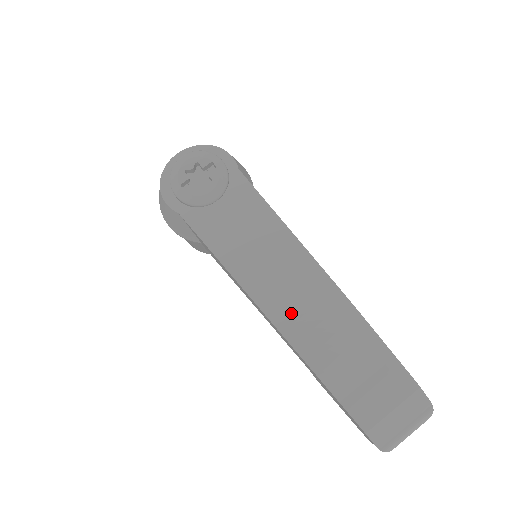
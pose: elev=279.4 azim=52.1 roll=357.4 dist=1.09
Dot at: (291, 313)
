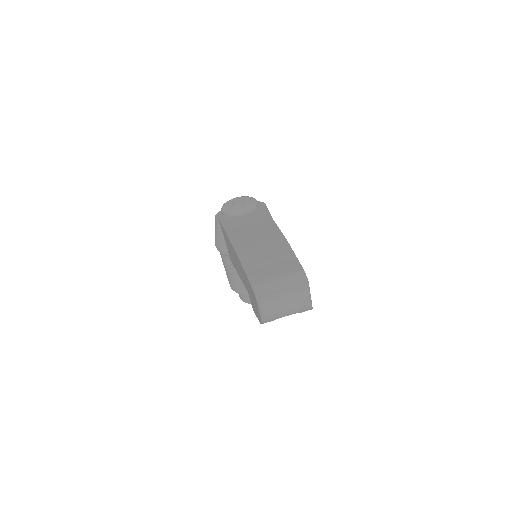
Dot at: (247, 243)
